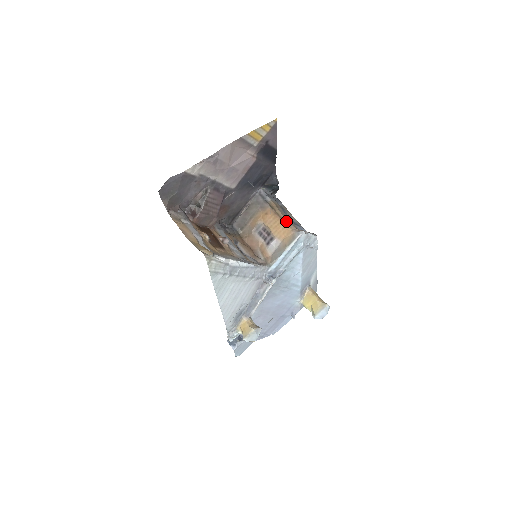
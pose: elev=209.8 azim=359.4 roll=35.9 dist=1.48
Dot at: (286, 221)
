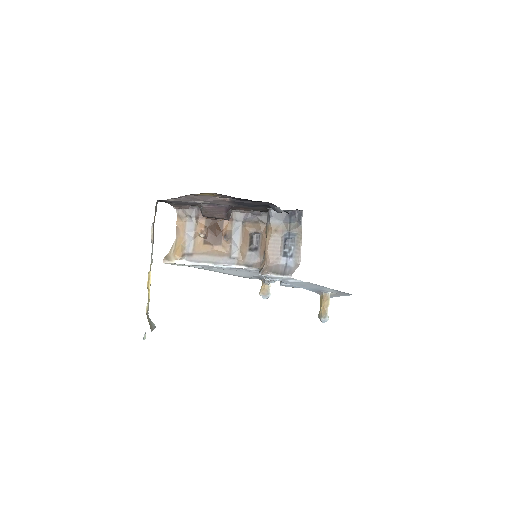
Dot at: (266, 252)
